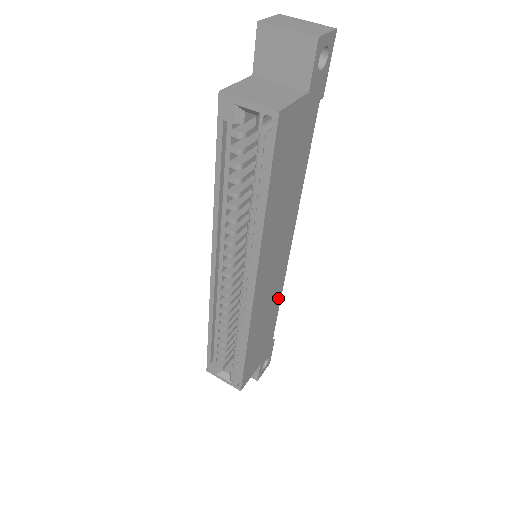
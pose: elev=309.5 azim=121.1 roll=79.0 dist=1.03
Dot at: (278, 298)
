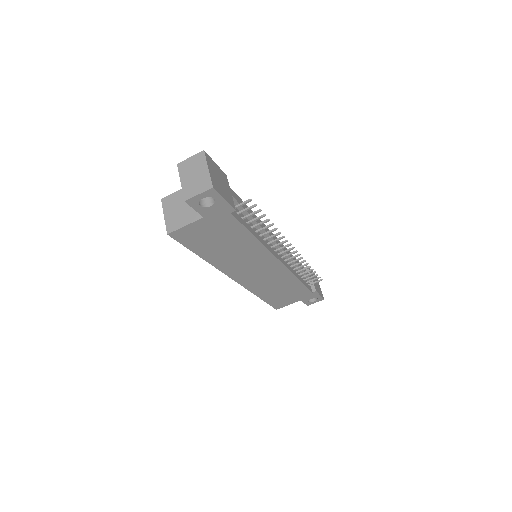
Dot at: (291, 278)
